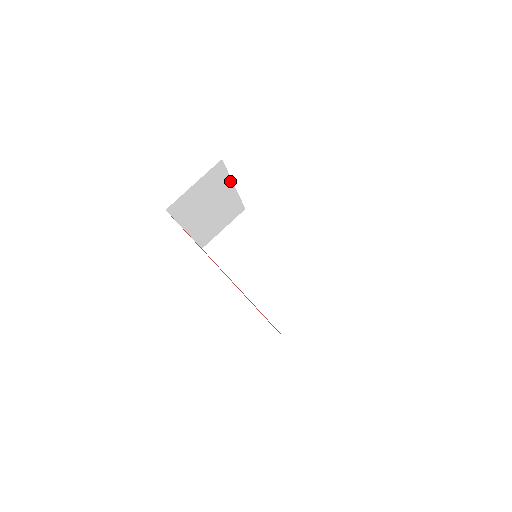
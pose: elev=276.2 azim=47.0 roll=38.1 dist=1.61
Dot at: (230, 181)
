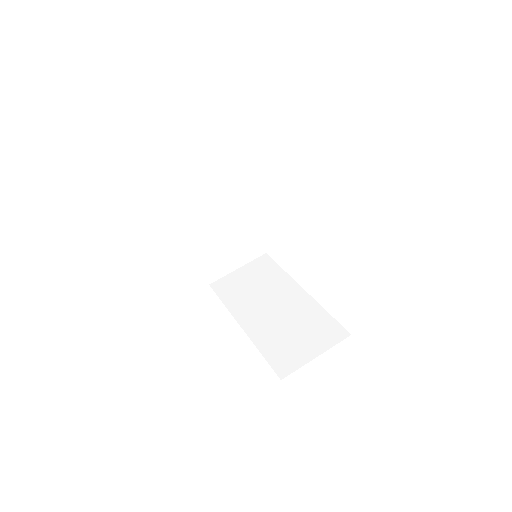
Dot at: (245, 190)
